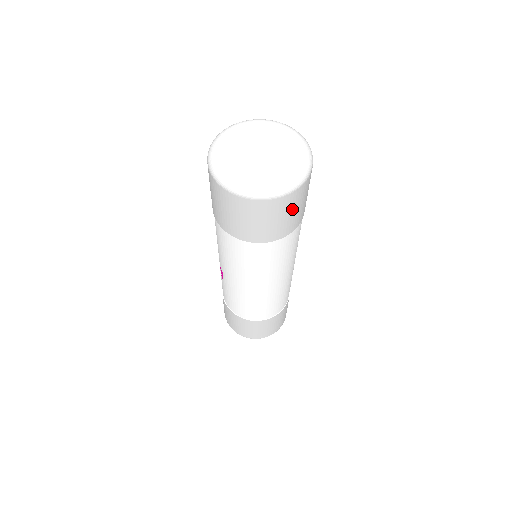
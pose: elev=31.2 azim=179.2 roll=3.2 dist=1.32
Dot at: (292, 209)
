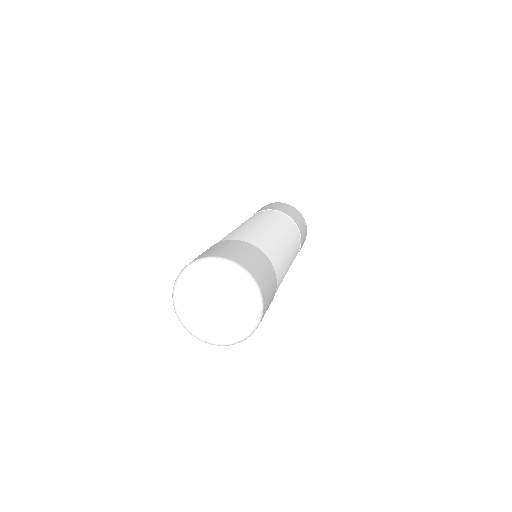
Dot at: occluded
